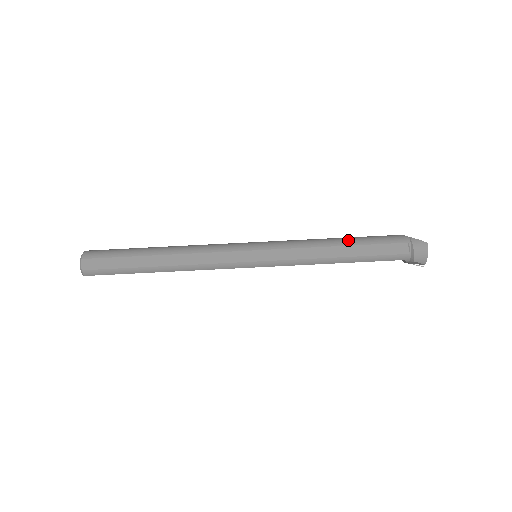
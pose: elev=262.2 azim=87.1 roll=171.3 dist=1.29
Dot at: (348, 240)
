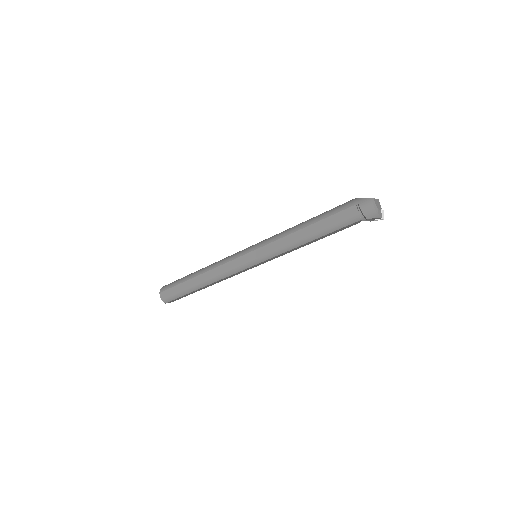
Dot at: (310, 220)
